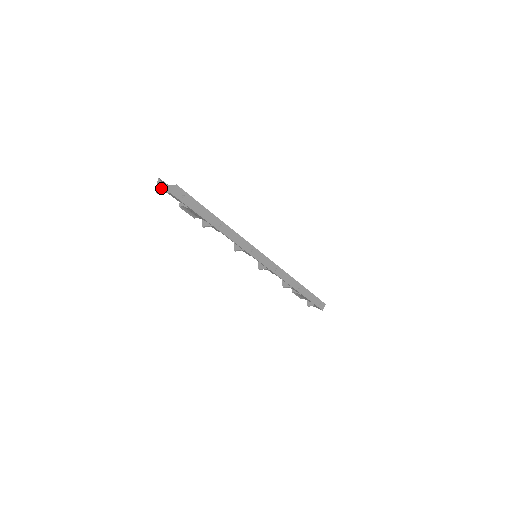
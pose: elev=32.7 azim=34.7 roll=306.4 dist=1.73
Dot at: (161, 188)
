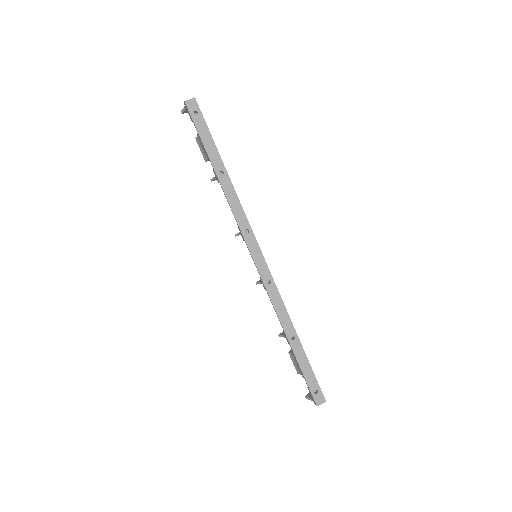
Dot at: occluded
